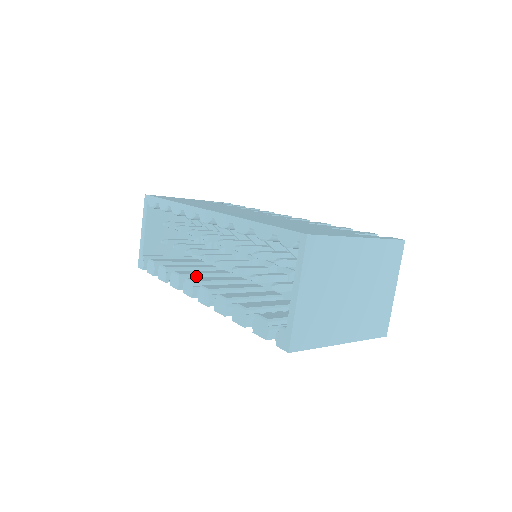
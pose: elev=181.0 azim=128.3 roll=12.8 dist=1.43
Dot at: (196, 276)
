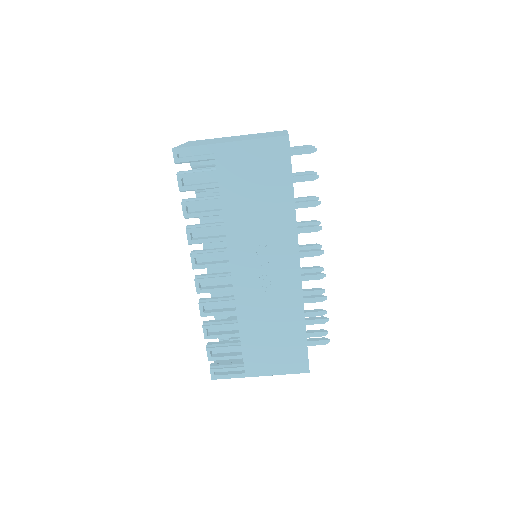
Dot at: occluded
